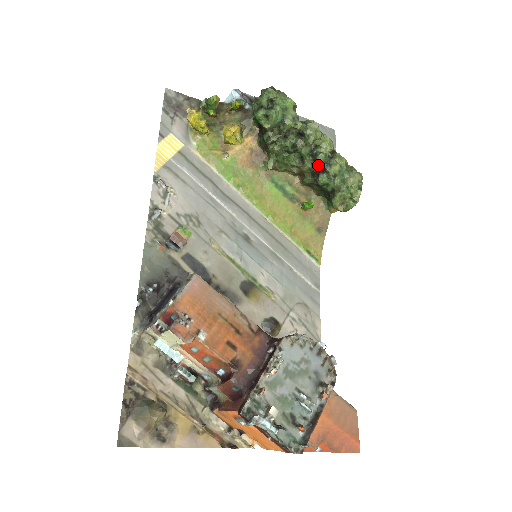
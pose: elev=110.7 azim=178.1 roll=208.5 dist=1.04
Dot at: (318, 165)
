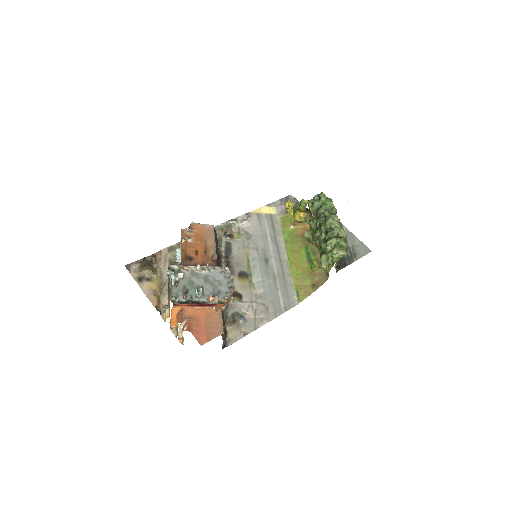
Dot at: (325, 237)
